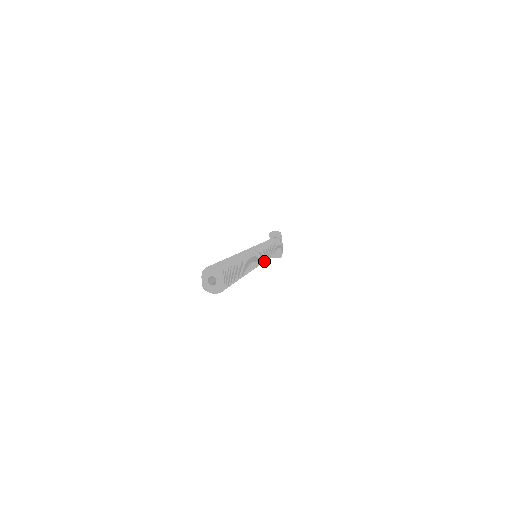
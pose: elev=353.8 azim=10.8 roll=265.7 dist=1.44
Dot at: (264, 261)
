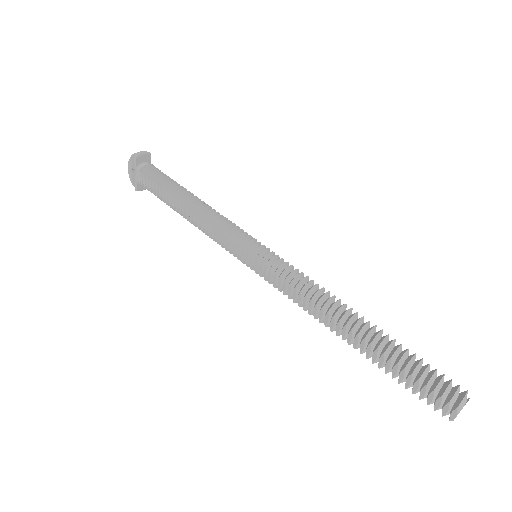
Dot at: occluded
